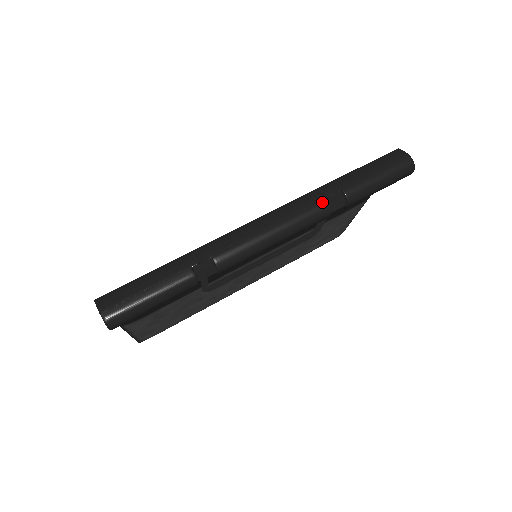
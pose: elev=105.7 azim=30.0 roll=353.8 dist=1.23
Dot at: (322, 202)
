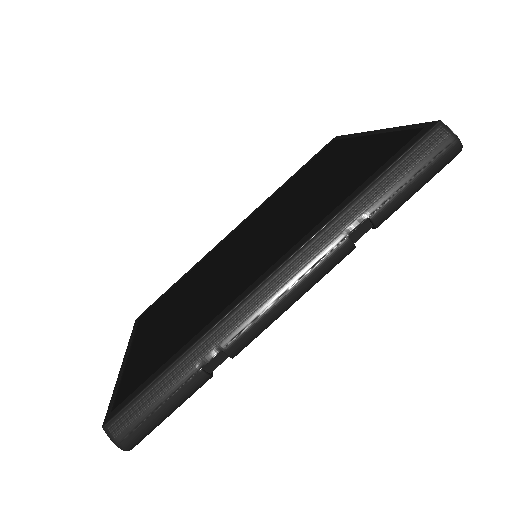
Dot at: (345, 242)
